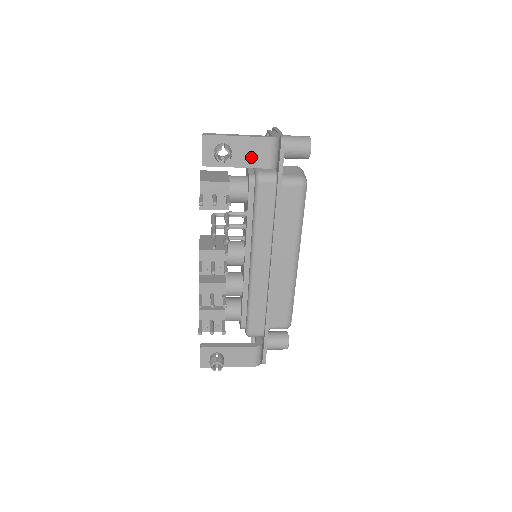
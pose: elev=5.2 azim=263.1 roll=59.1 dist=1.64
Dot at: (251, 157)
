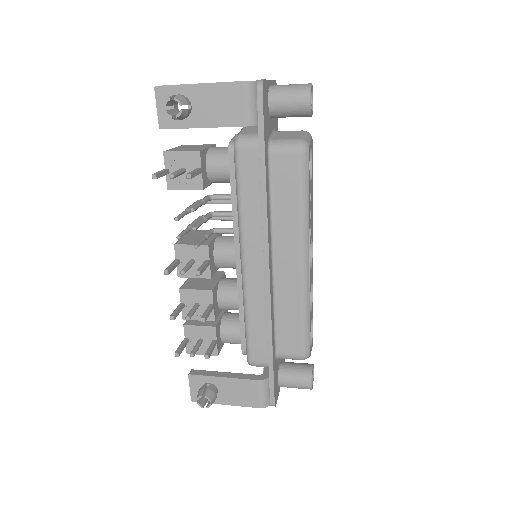
Dot at: (219, 112)
